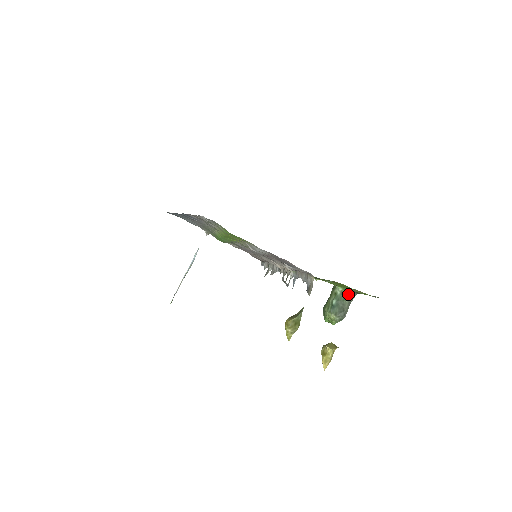
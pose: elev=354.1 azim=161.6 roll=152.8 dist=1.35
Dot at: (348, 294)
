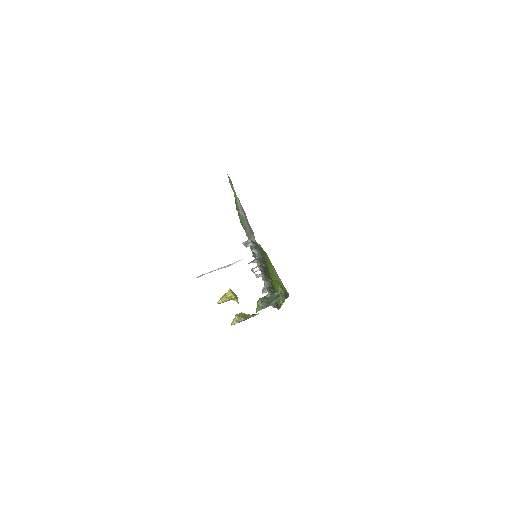
Dot at: (280, 296)
